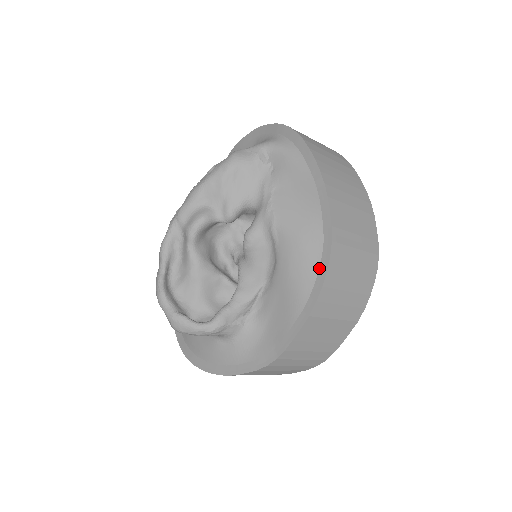
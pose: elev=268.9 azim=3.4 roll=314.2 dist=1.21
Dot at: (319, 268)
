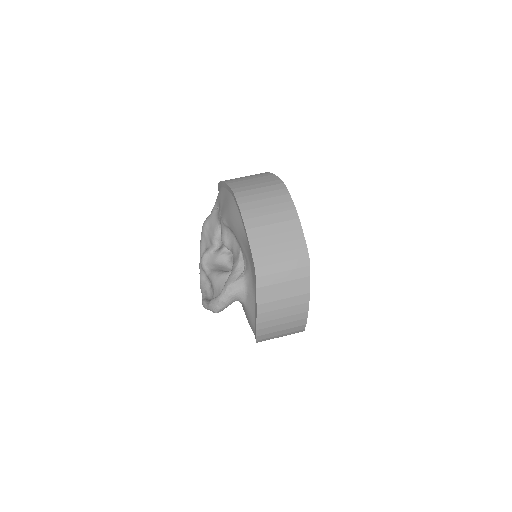
Dot at: (238, 208)
